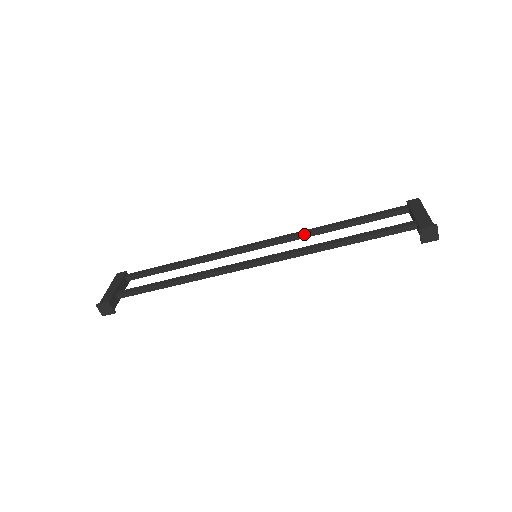
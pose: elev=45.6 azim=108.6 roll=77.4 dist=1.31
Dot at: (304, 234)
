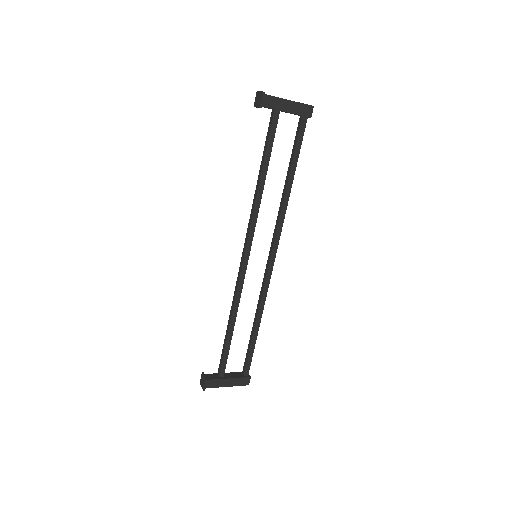
Dot at: (279, 213)
